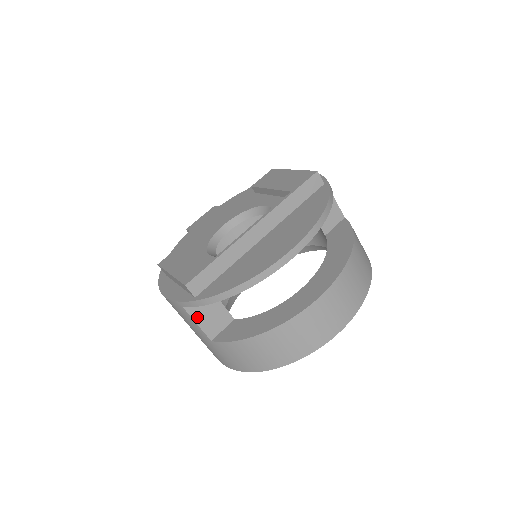
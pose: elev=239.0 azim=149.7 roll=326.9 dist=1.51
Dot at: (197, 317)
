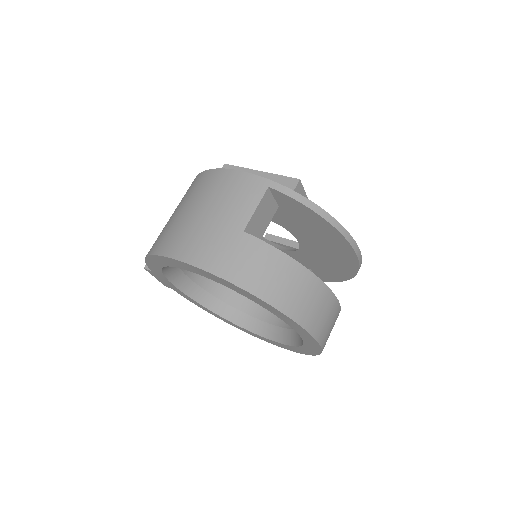
Dot at: (261, 206)
